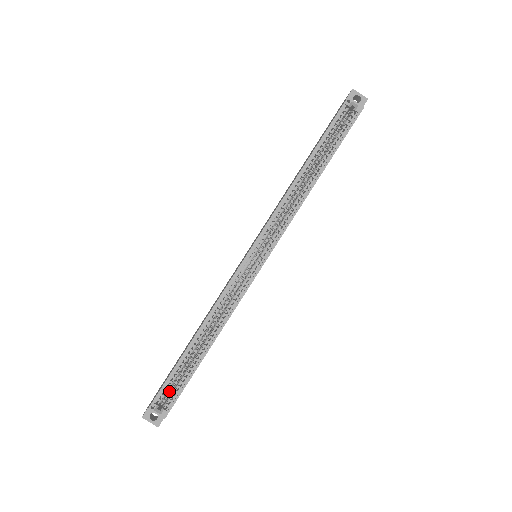
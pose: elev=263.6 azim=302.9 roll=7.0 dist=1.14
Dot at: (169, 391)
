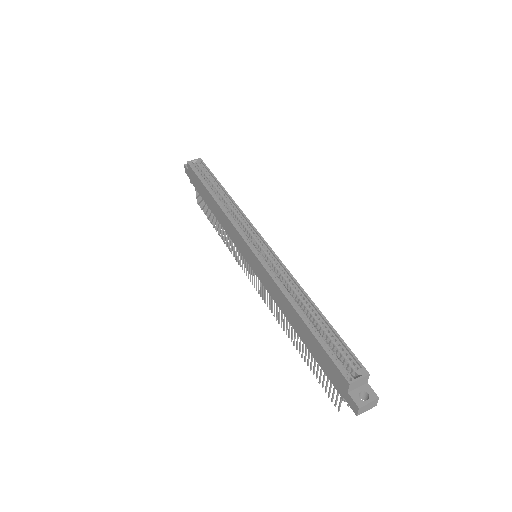
Dot at: occluded
